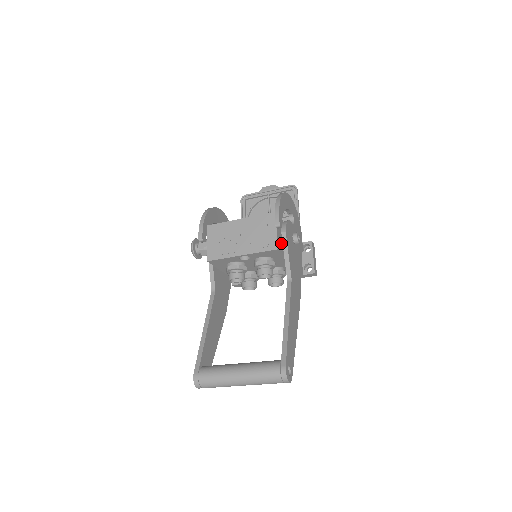
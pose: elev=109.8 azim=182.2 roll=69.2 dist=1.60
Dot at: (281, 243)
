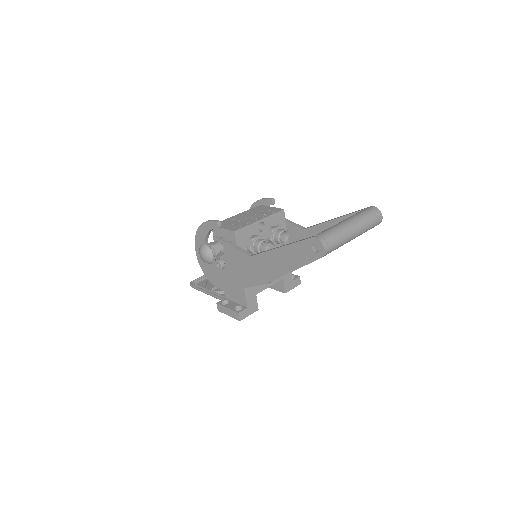
Dot at: occluded
